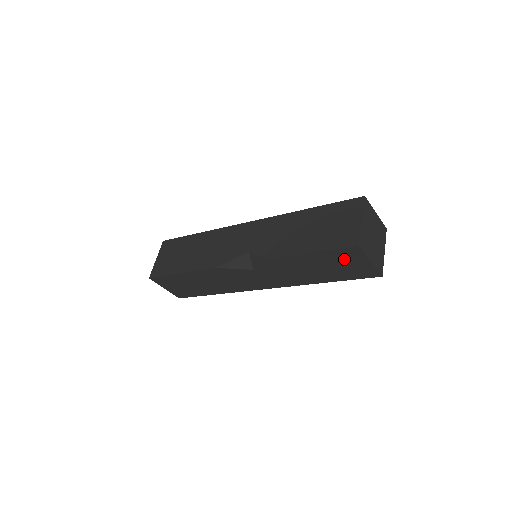
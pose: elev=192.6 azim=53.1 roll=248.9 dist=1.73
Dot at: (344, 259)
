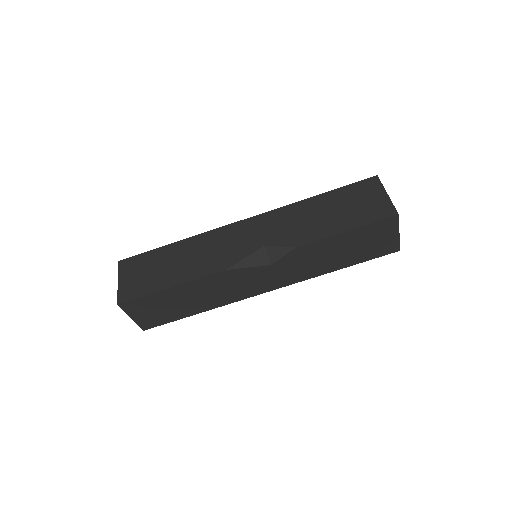
Dot at: (376, 234)
